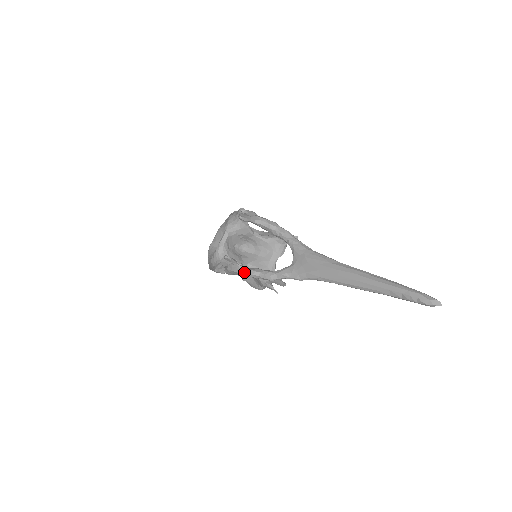
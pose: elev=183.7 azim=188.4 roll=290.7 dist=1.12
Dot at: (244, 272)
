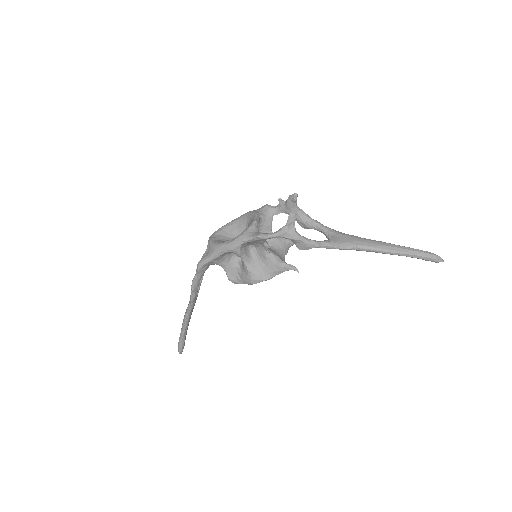
Dot at: (297, 234)
